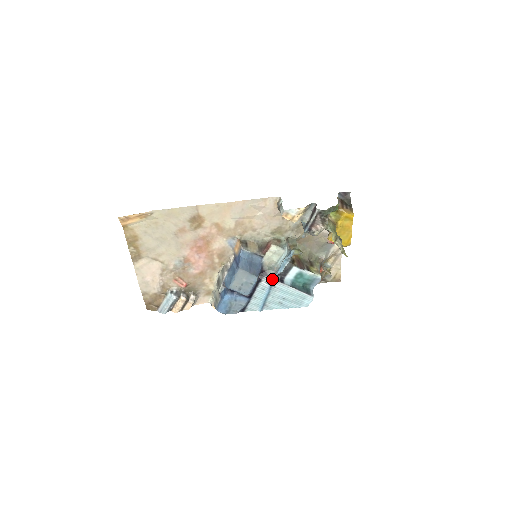
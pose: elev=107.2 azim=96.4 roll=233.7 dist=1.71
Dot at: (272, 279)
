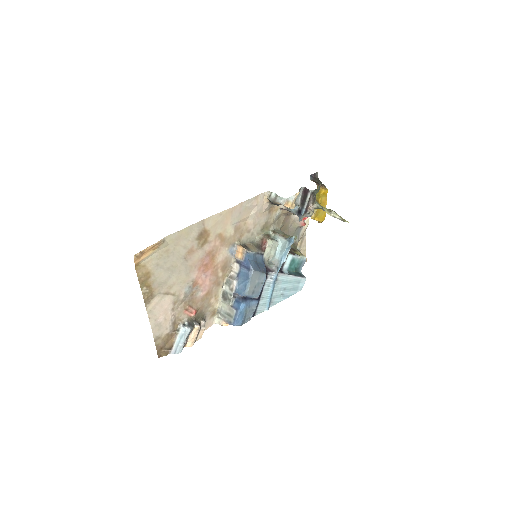
Dot at: (276, 272)
